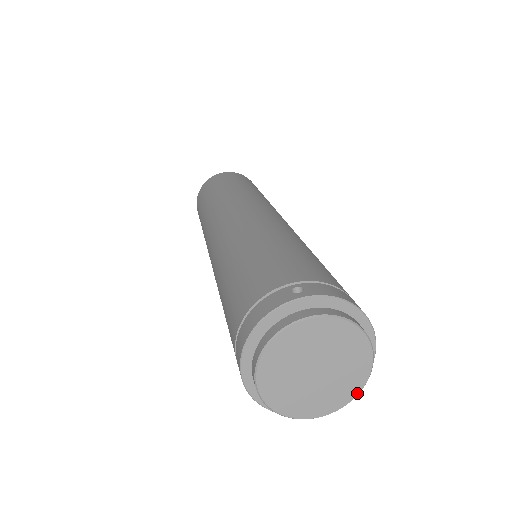
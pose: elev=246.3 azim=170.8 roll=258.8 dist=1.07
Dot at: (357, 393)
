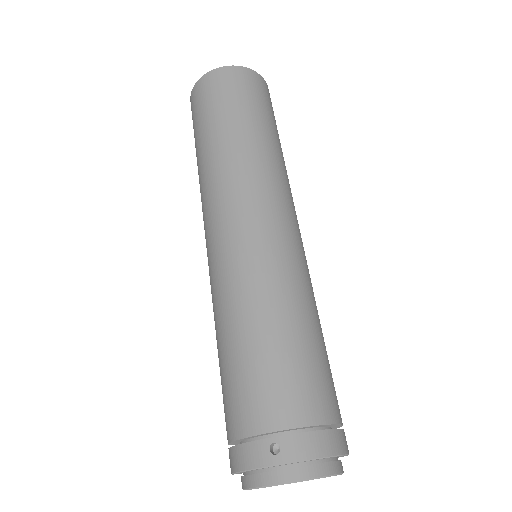
Dot at: occluded
